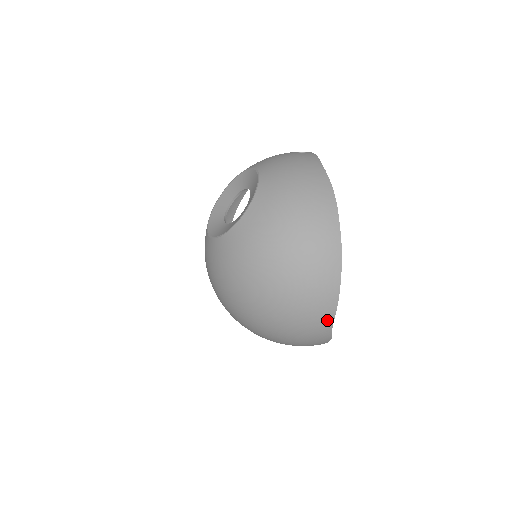
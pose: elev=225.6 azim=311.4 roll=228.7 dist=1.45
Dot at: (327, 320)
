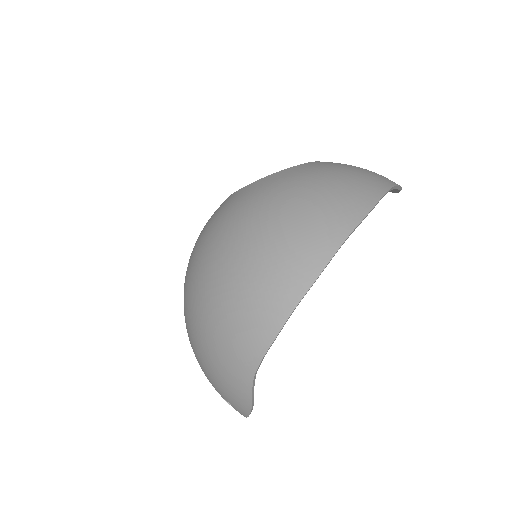
Dot at: (251, 357)
